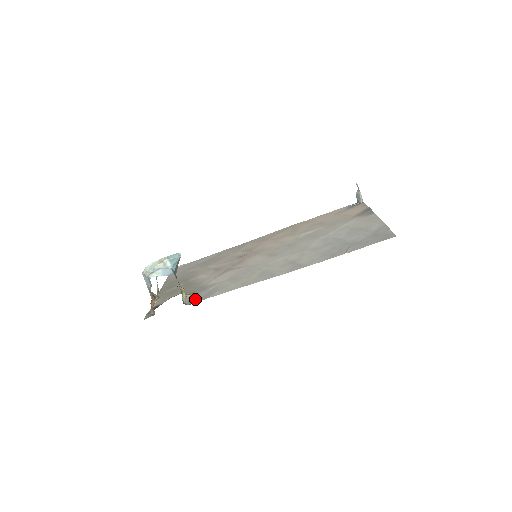
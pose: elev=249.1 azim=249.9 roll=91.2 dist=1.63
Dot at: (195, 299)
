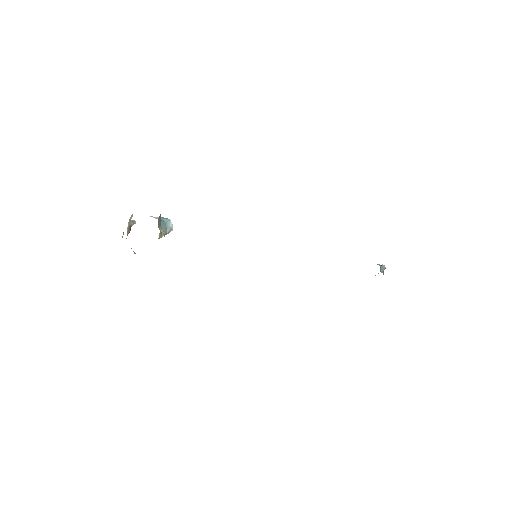
Dot at: occluded
